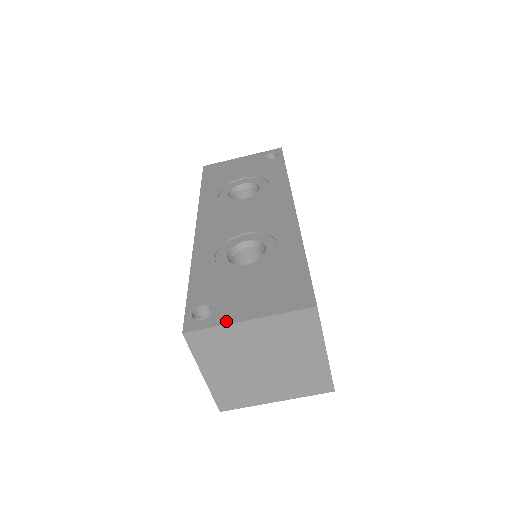
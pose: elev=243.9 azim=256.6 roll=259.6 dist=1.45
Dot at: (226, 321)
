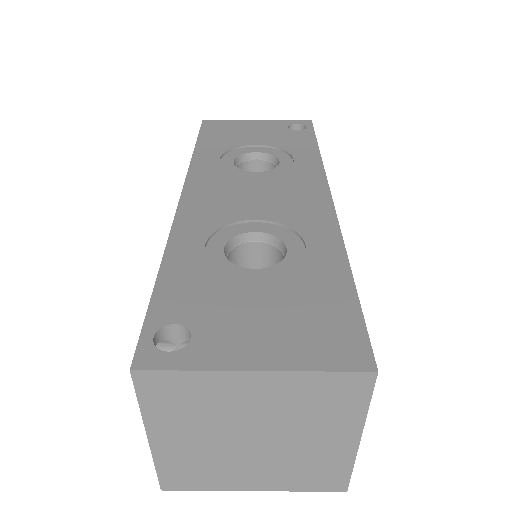
Dot at: (213, 364)
